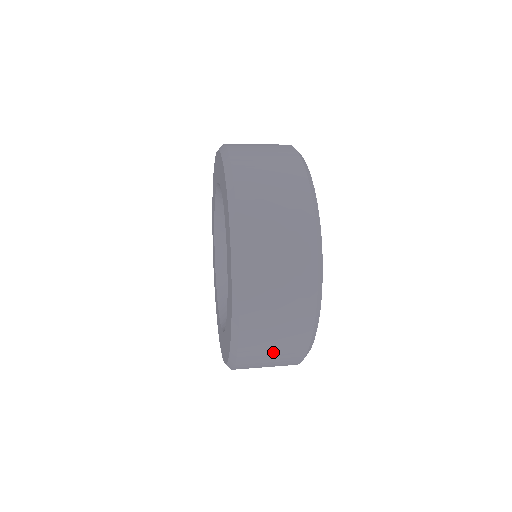
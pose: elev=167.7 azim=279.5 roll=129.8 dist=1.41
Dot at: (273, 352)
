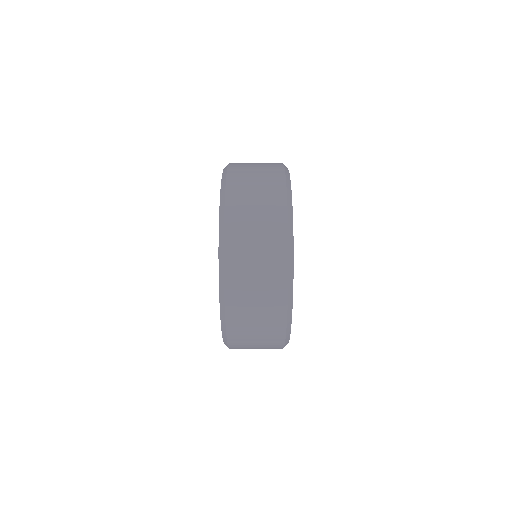
Dot at: (256, 348)
